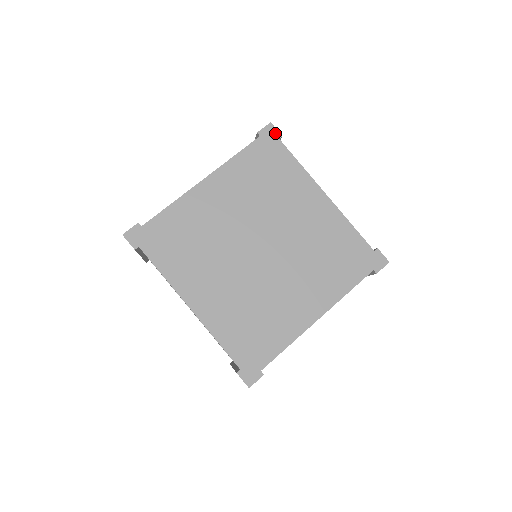
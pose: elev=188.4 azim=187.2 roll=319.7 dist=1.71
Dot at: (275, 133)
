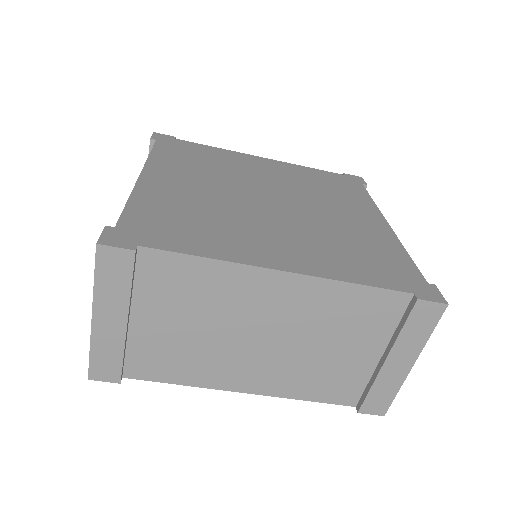
Dot at: (167, 136)
